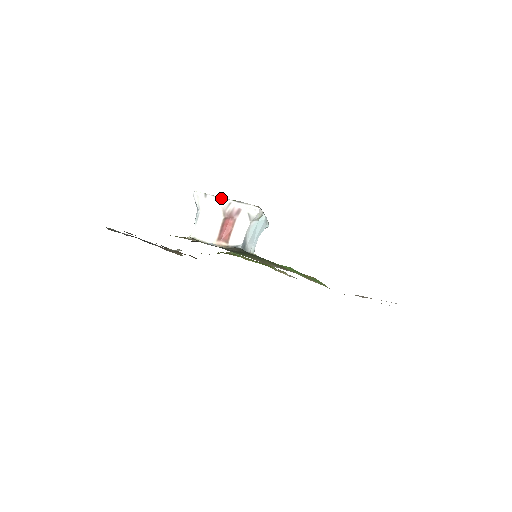
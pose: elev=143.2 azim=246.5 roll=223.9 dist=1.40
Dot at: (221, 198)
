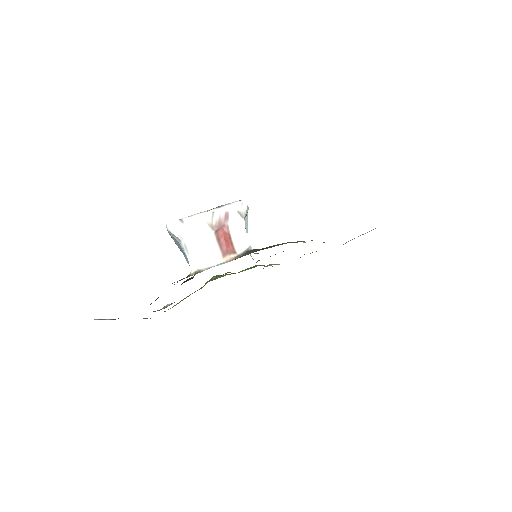
Dot at: (200, 214)
